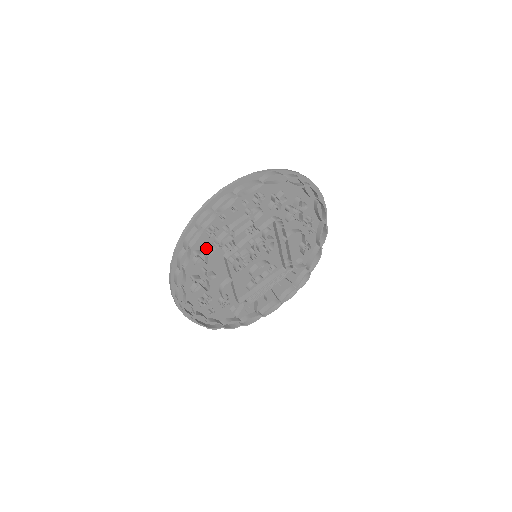
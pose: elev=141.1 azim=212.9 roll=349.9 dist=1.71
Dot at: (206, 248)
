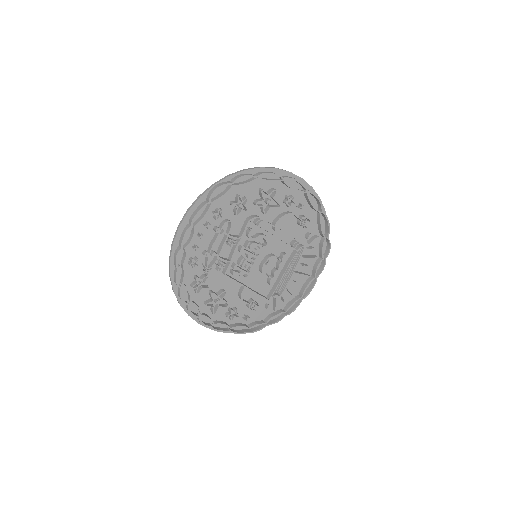
Dot at: occluded
